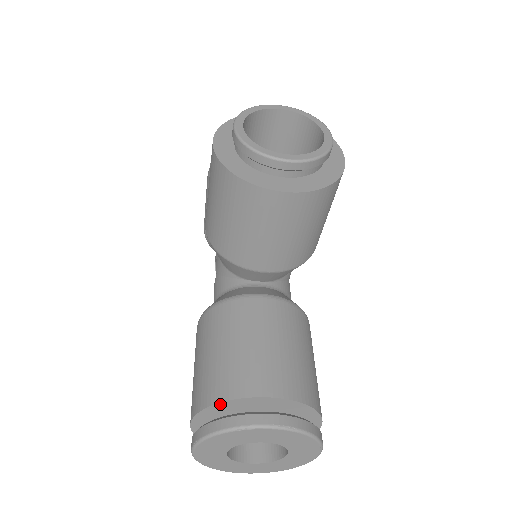
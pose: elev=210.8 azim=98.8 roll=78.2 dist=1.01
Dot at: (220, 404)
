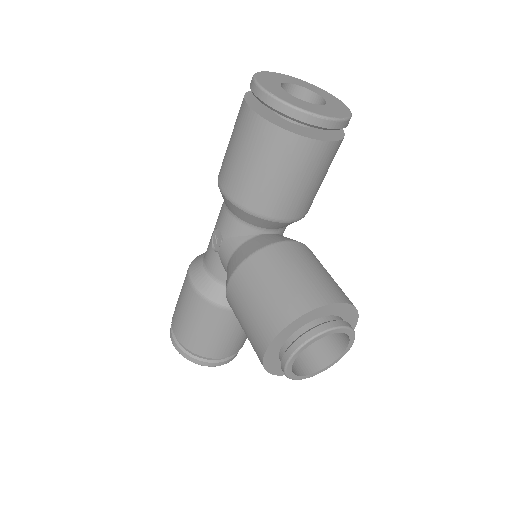
Dot at: (197, 353)
